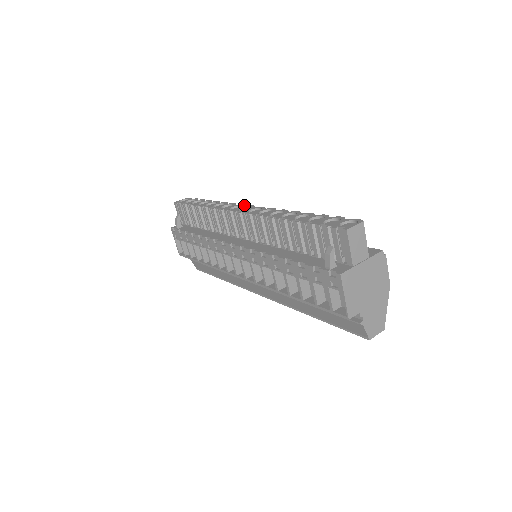
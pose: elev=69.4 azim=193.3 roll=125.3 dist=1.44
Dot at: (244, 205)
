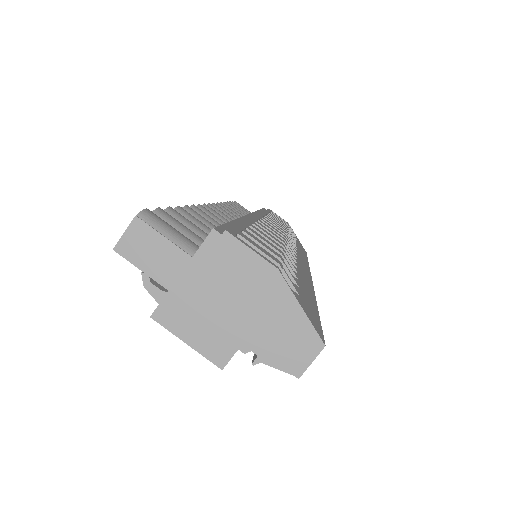
Dot at: occluded
